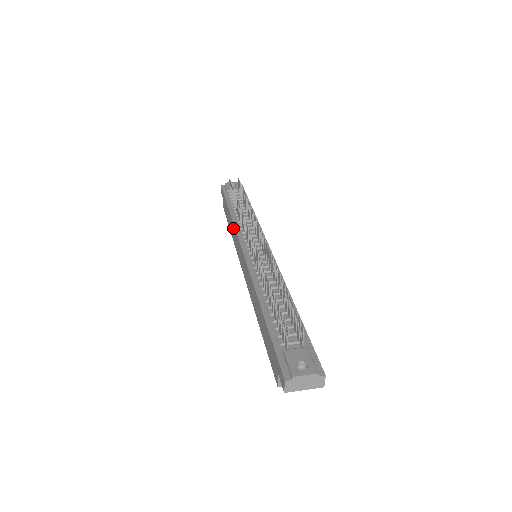
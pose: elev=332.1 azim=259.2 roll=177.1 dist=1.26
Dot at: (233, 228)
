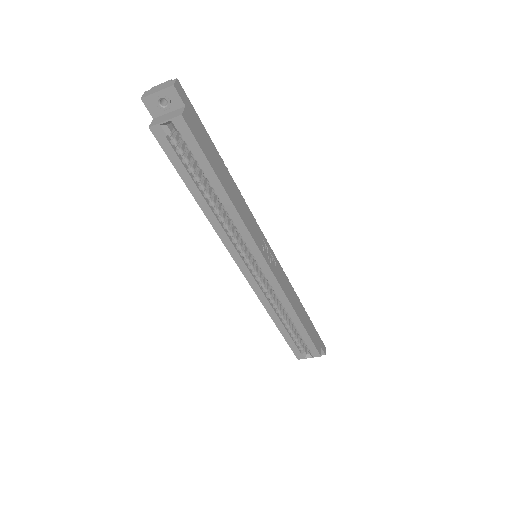
Dot at: occluded
